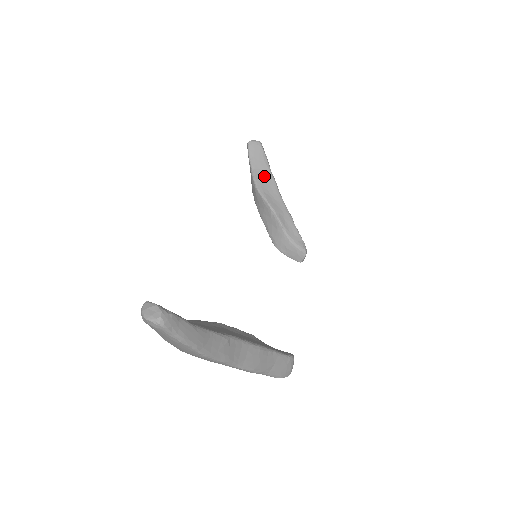
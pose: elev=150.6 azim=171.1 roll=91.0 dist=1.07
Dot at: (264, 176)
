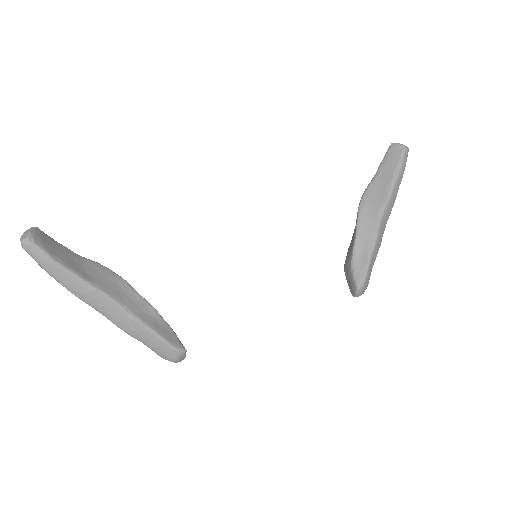
Dot at: (381, 188)
